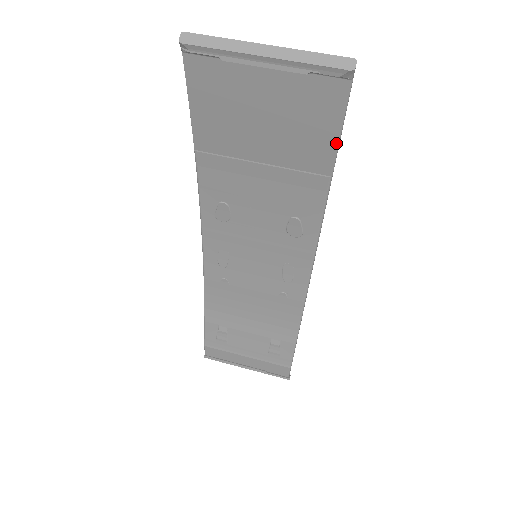
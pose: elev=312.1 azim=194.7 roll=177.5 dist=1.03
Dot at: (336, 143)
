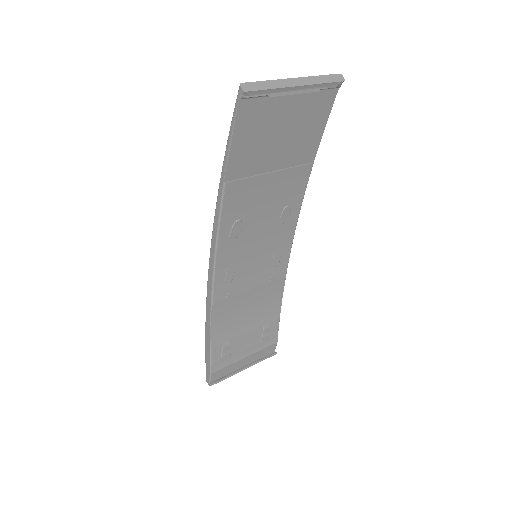
Dot at: (321, 135)
